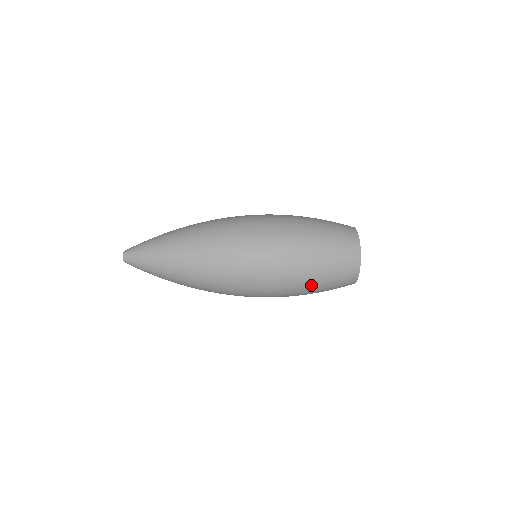
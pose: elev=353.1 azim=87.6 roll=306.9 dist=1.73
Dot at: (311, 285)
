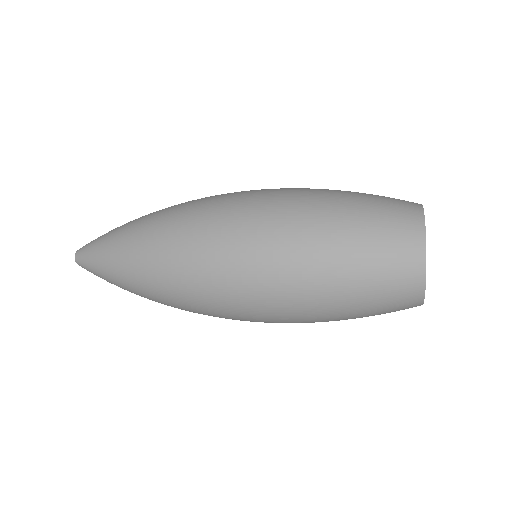
Dot at: (331, 281)
